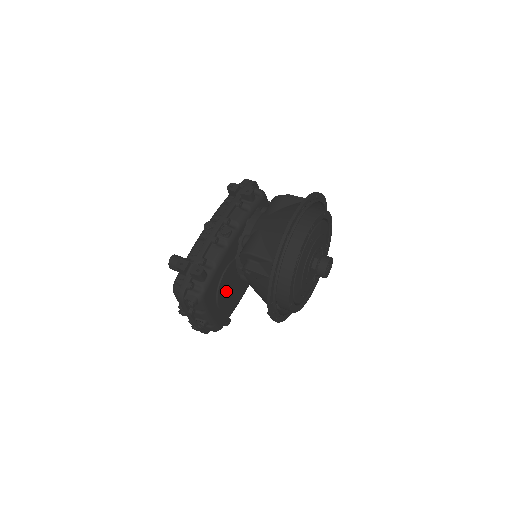
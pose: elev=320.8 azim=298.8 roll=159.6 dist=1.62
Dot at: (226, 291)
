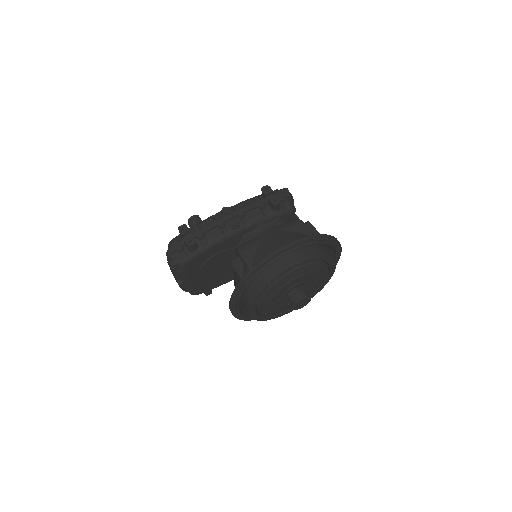
Dot at: (213, 269)
